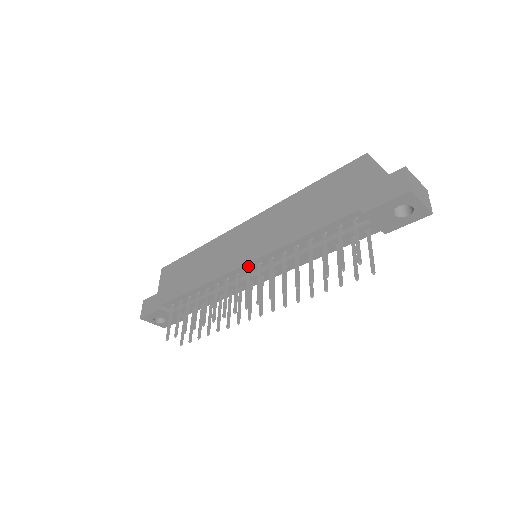
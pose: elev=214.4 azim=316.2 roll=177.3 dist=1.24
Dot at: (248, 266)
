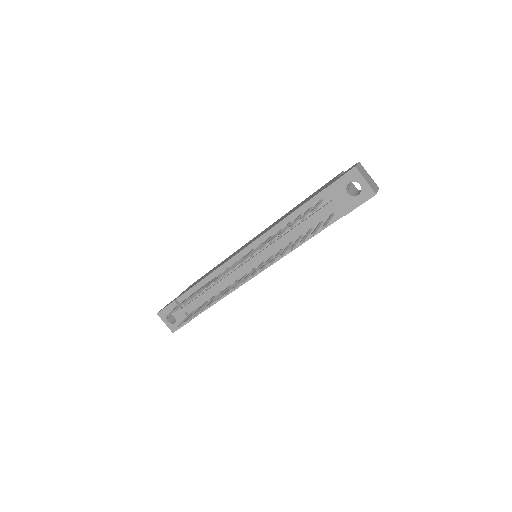
Dot at: (245, 252)
